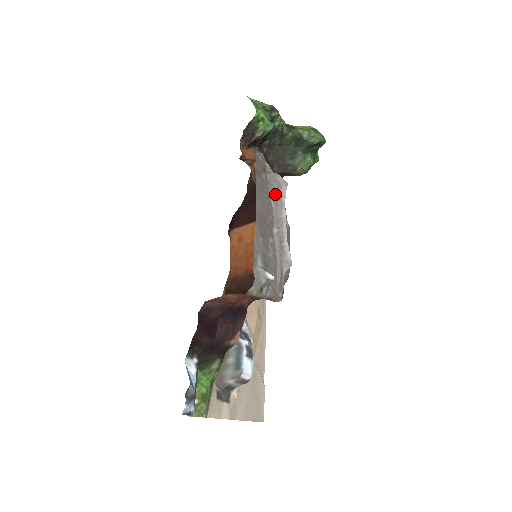
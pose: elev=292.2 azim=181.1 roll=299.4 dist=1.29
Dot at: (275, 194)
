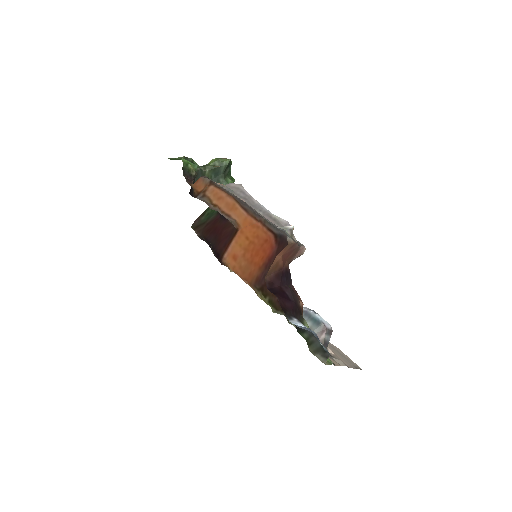
Dot at: (239, 194)
